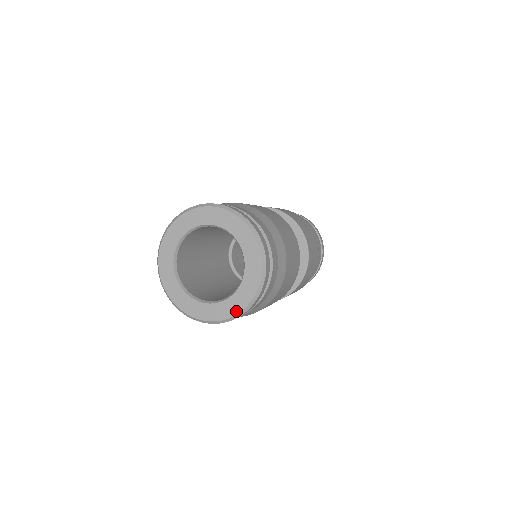
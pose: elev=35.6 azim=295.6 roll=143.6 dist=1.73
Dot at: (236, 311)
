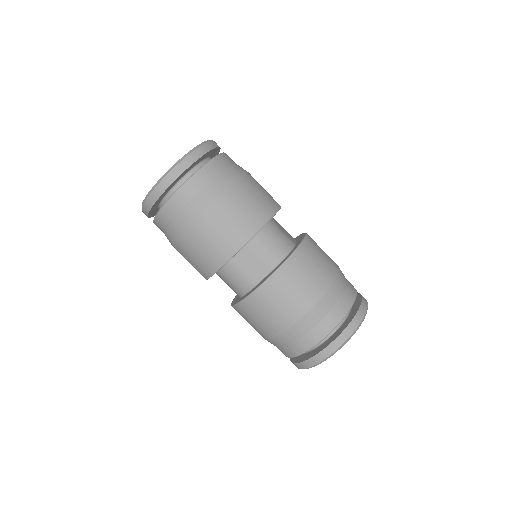
Dot at: (175, 165)
